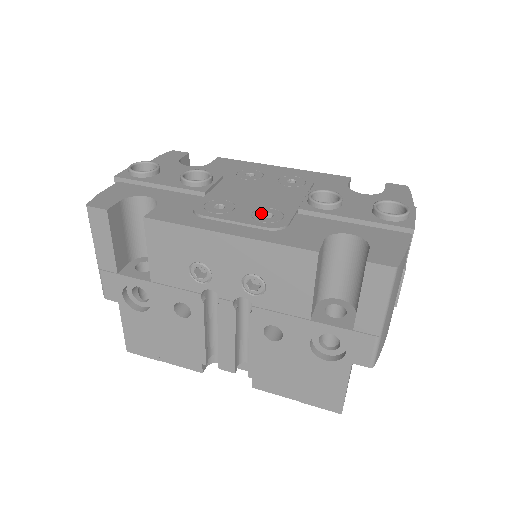
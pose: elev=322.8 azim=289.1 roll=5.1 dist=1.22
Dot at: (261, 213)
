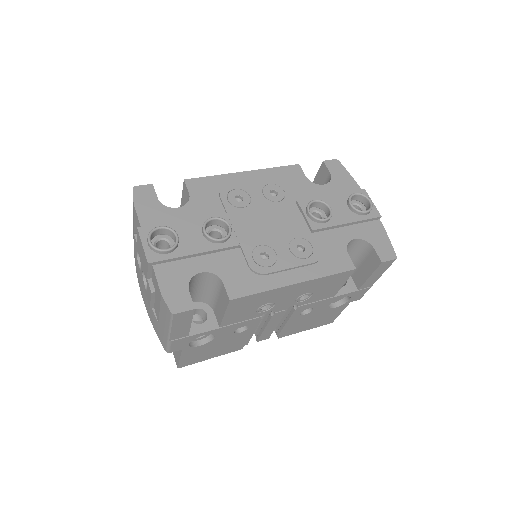
Dot at: (296, 248)
